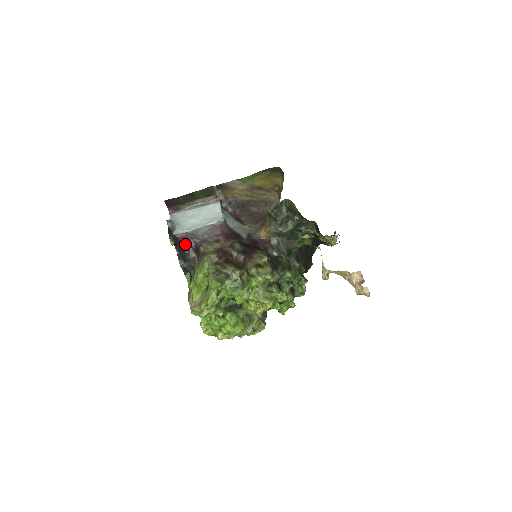
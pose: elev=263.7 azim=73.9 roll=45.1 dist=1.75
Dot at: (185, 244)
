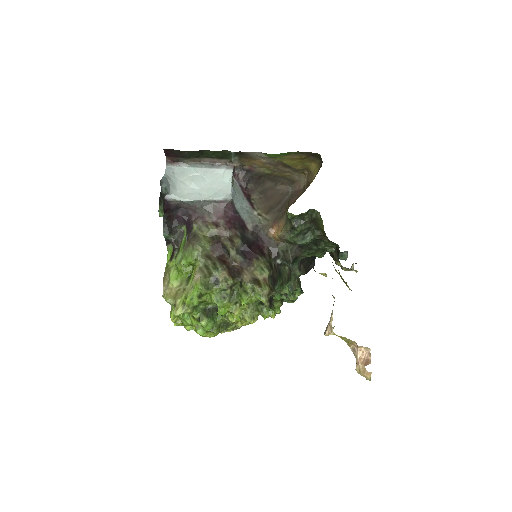
Dot at: (176, 212)
